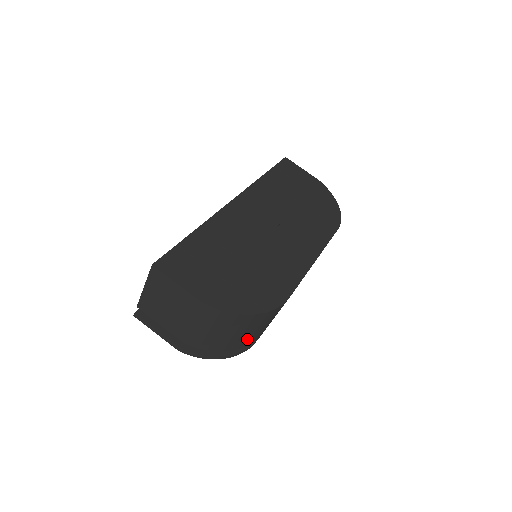
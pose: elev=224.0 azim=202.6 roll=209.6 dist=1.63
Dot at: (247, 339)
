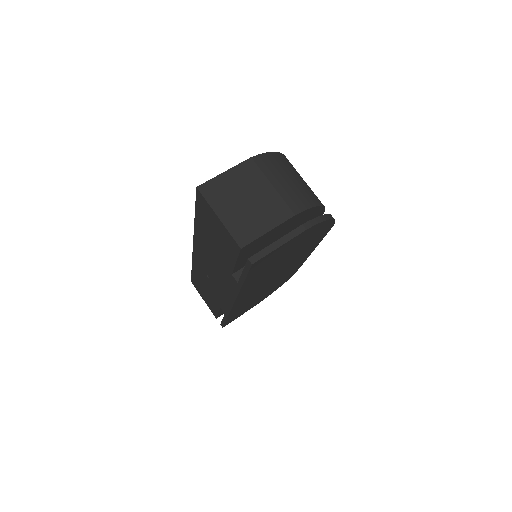
Dot at: occluded
